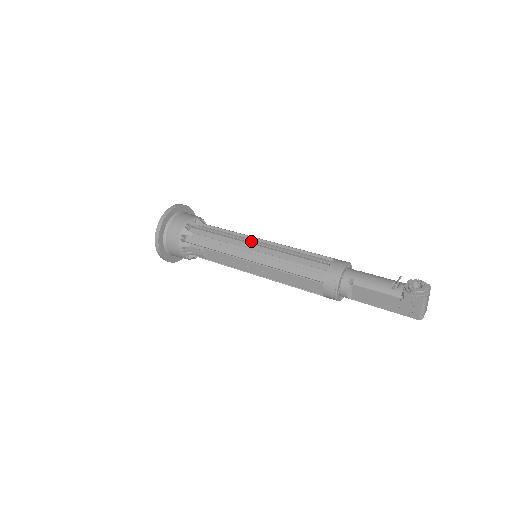
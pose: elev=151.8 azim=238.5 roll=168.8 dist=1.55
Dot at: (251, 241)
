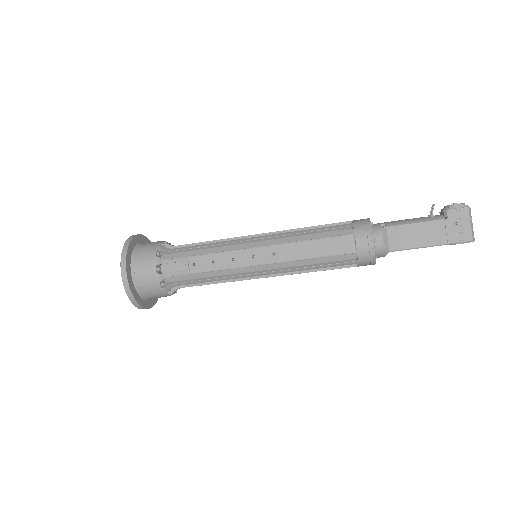
Dot at: (249, 235)
